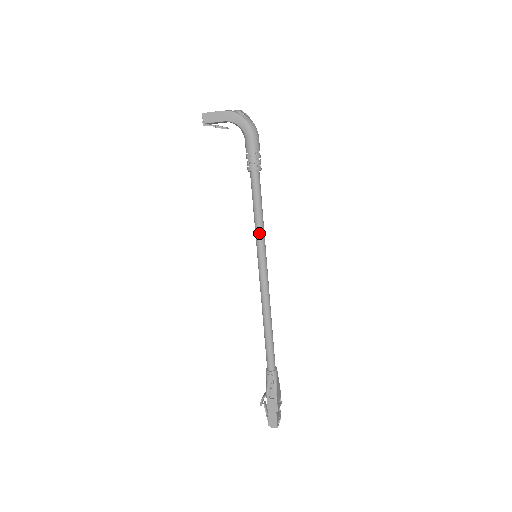
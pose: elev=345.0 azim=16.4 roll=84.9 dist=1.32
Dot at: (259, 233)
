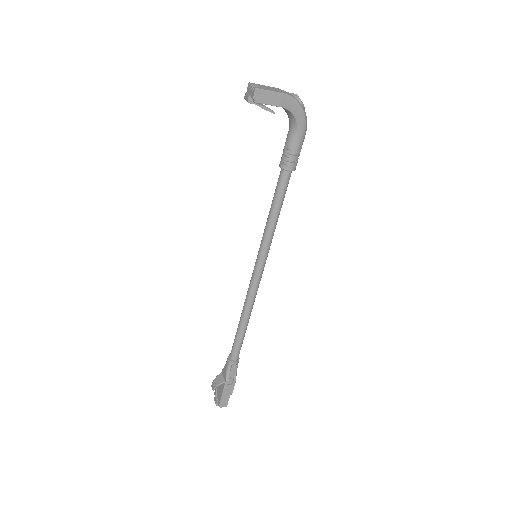
Dot at: (271, 235)
